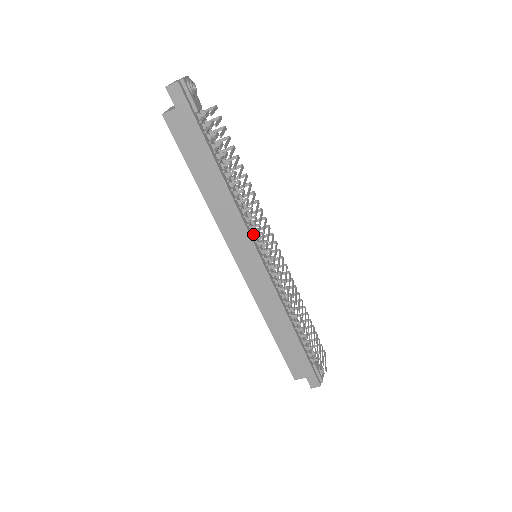
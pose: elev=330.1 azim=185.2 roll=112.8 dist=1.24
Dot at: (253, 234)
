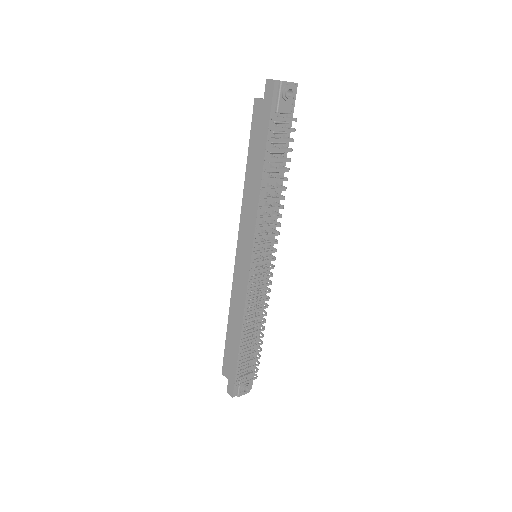
Dot at: occluded
